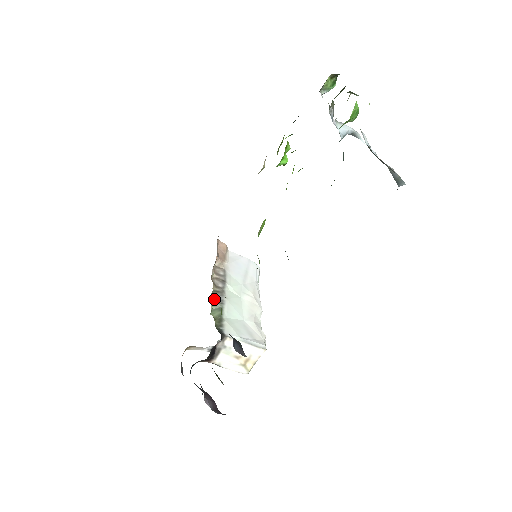
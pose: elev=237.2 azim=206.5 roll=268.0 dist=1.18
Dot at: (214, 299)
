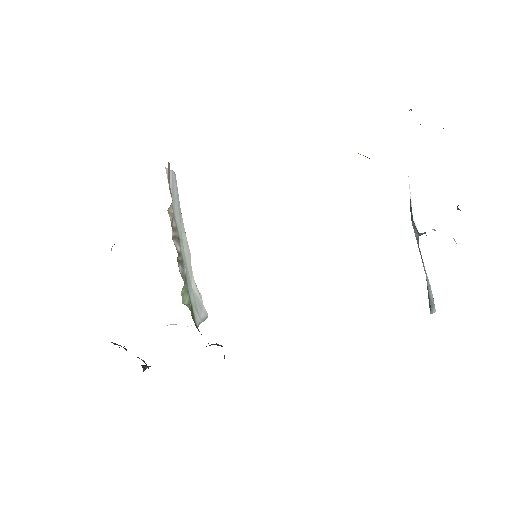
Dot at: (184, 280)
